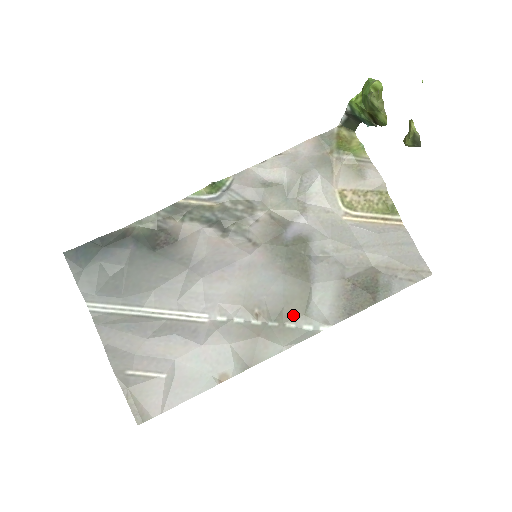
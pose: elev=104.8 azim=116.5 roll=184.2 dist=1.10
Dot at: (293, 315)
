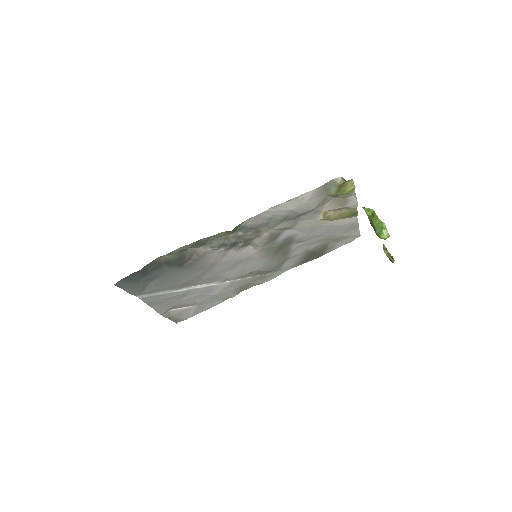
Dot at: (272, 271)
